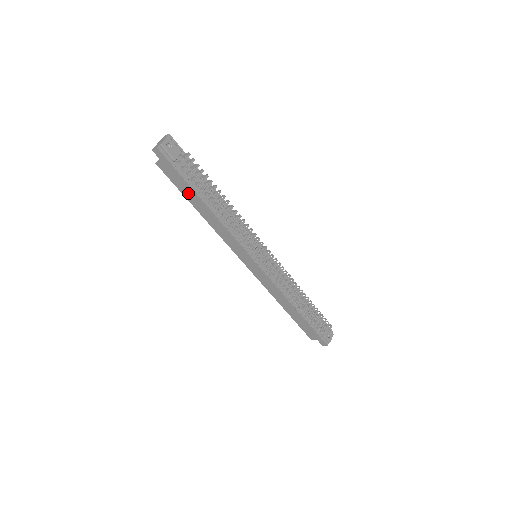
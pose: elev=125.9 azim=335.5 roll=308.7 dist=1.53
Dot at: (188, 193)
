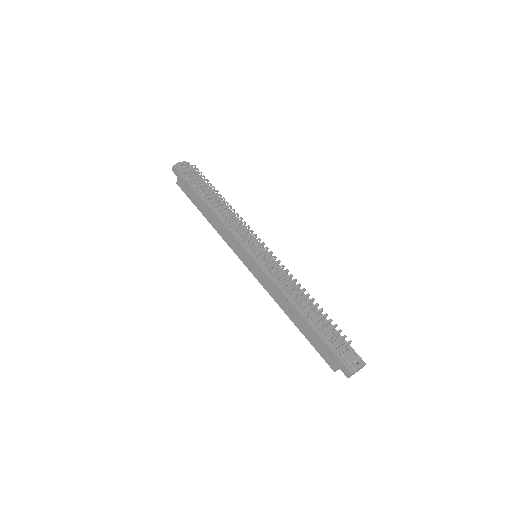
Dot at: (196, 200)
